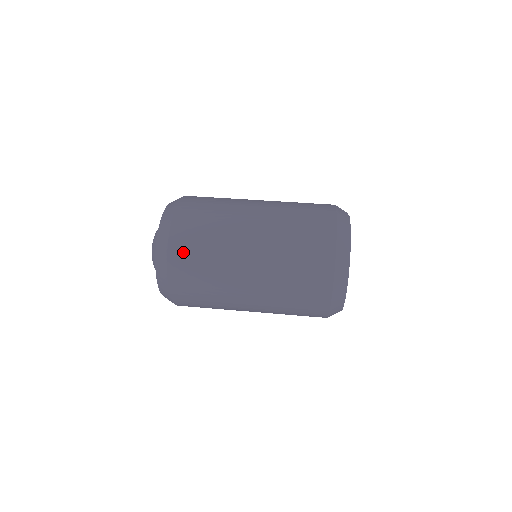
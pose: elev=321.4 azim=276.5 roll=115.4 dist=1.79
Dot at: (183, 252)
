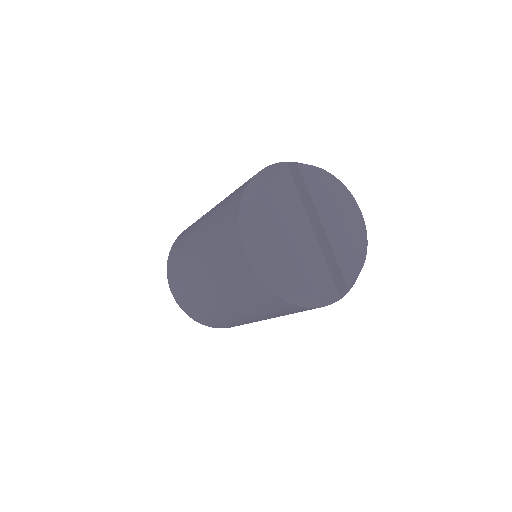
Dot at: (172, 276)
